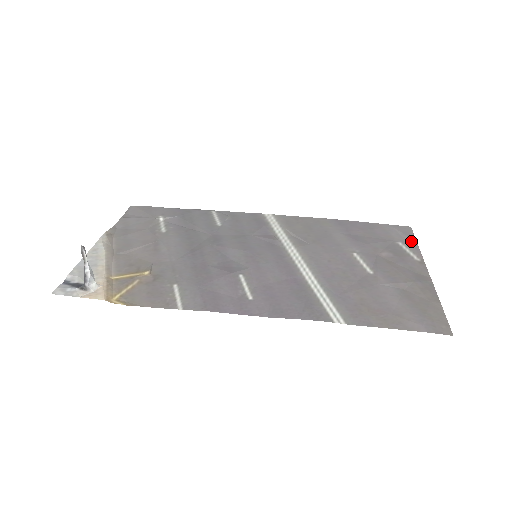
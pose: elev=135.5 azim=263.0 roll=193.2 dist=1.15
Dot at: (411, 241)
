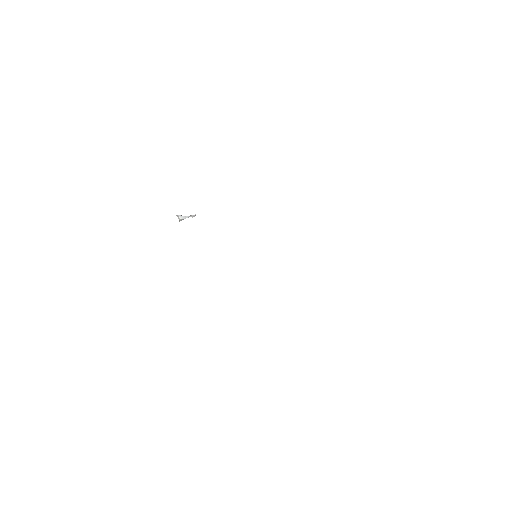
Dot at: occluded
